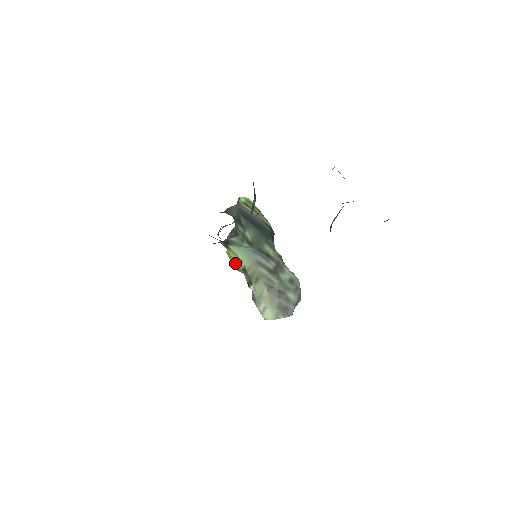
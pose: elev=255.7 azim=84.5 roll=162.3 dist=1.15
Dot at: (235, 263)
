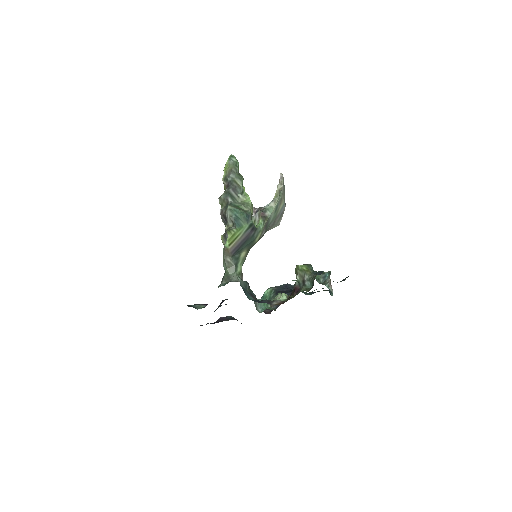
Dot at: occluded
